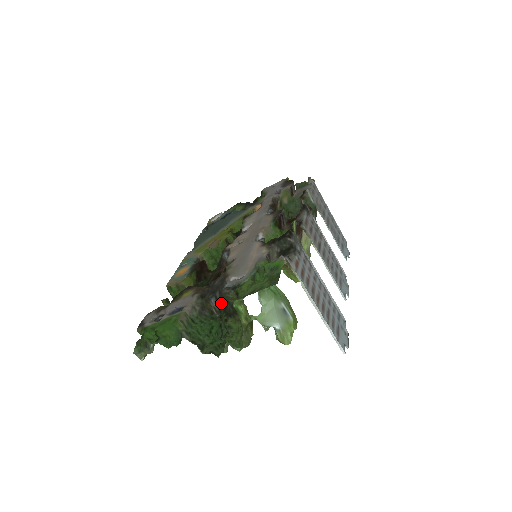
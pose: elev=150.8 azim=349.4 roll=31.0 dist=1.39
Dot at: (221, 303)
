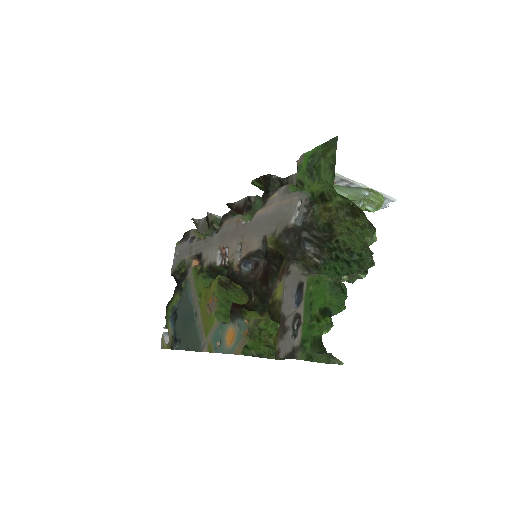
Dot at: (315, 240)
